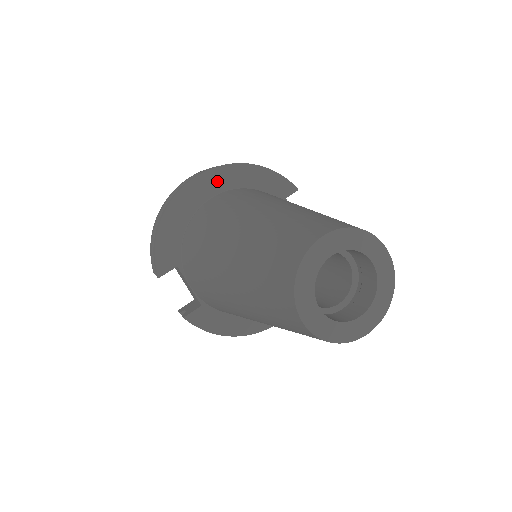
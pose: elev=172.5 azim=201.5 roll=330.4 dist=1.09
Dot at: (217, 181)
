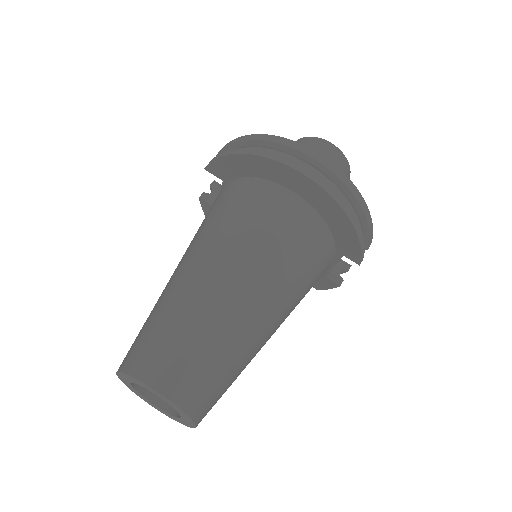
Dot at: (309, 191)
